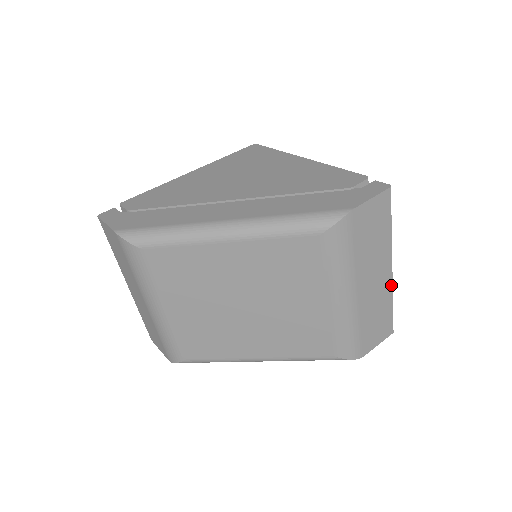
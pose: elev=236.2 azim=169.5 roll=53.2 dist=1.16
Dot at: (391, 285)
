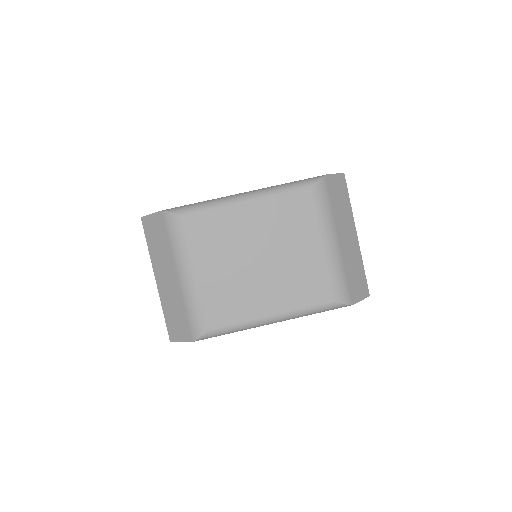
Dot at: (359, 250)
